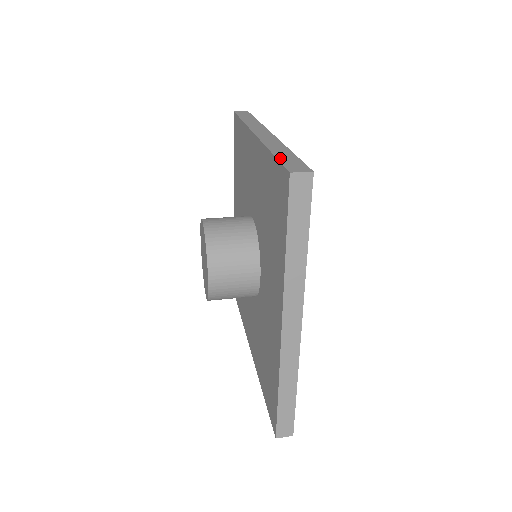
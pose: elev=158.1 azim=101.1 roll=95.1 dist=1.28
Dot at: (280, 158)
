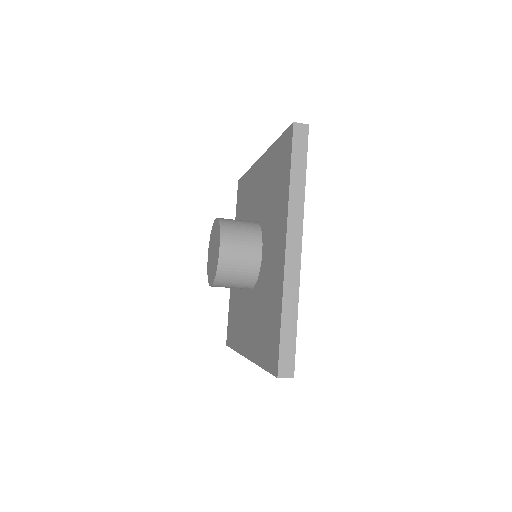
Dot at: occluded
